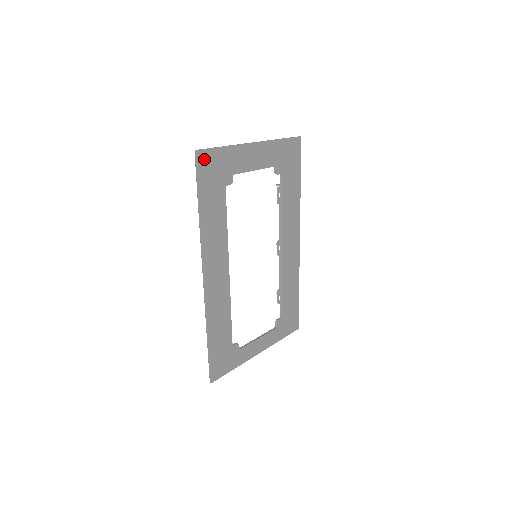
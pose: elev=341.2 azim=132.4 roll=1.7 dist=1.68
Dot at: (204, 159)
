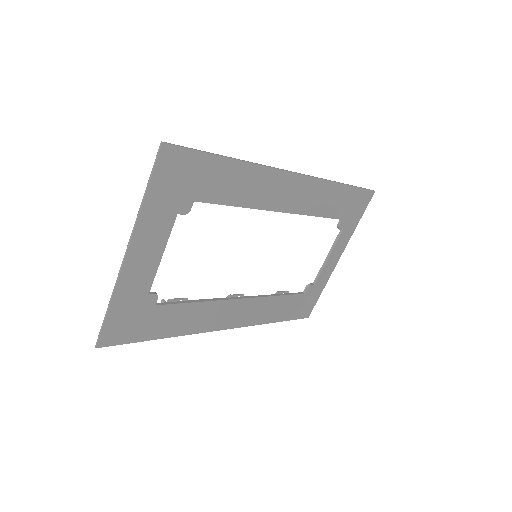
Dot at: (110, 336)
